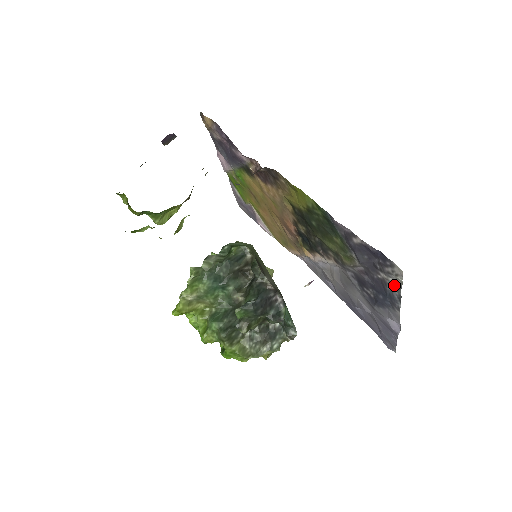
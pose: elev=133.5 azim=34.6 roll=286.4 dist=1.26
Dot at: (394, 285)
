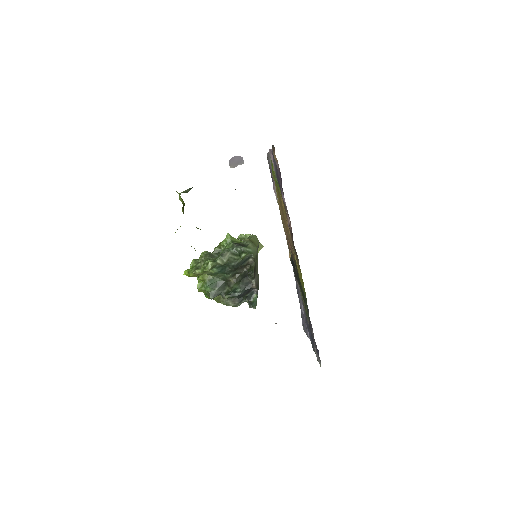
Dot at: (316, 355)
